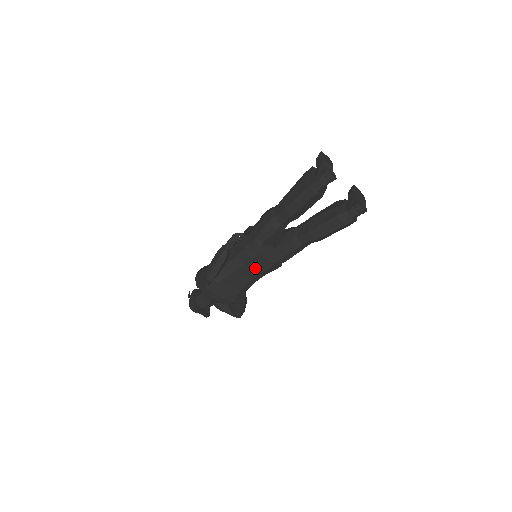
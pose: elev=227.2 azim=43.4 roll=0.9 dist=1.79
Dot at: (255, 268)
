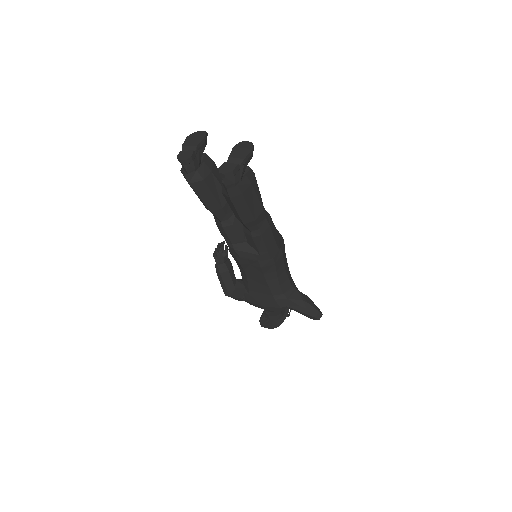
Dot at: (254, 270)
